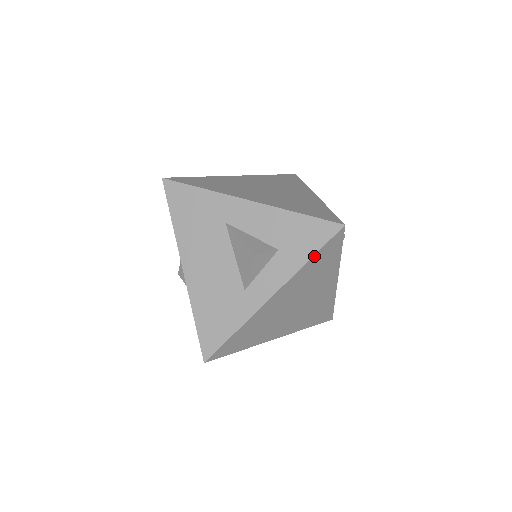
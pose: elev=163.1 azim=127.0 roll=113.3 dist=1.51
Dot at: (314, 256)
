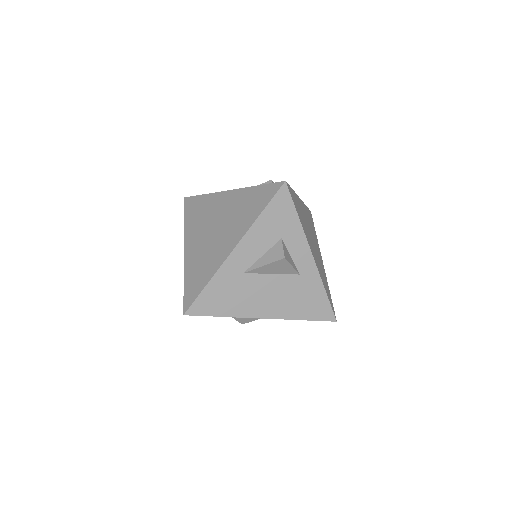
Dot at: (297, 213)
